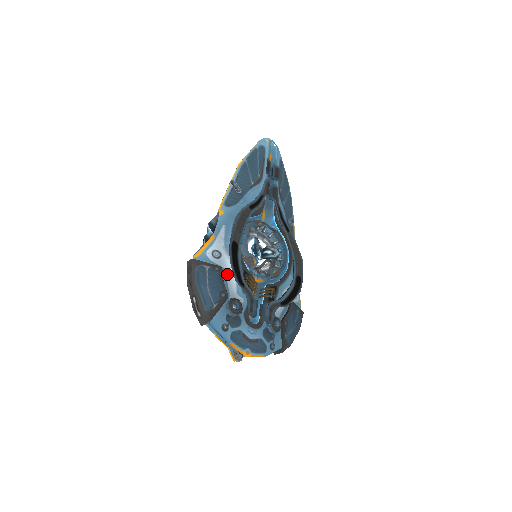
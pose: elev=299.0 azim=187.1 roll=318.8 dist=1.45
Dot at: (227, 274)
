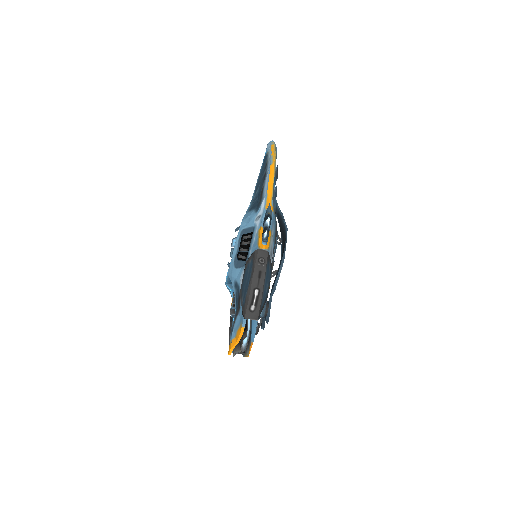
Dot at: occluded
